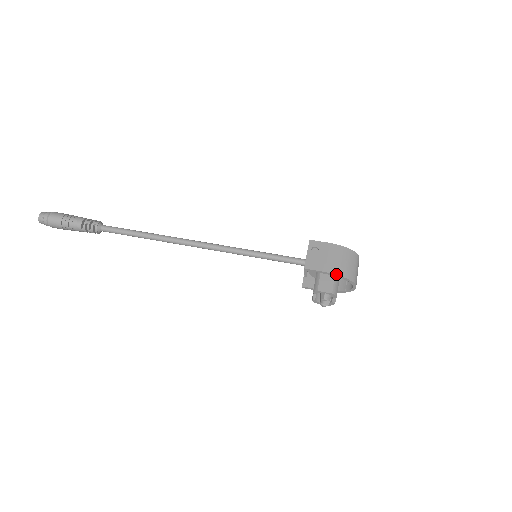
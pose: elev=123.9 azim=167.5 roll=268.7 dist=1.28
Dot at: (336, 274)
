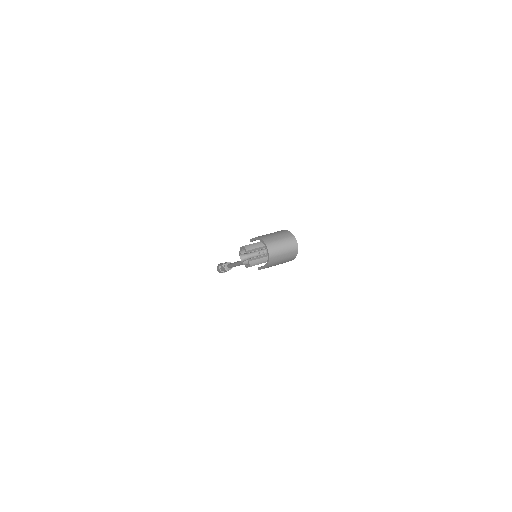
Dot at: (258, 237)
